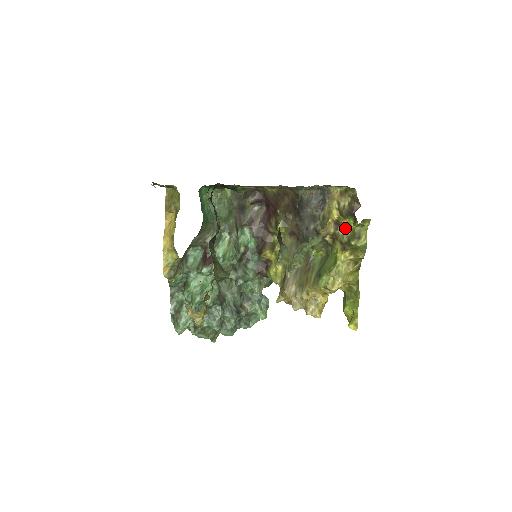
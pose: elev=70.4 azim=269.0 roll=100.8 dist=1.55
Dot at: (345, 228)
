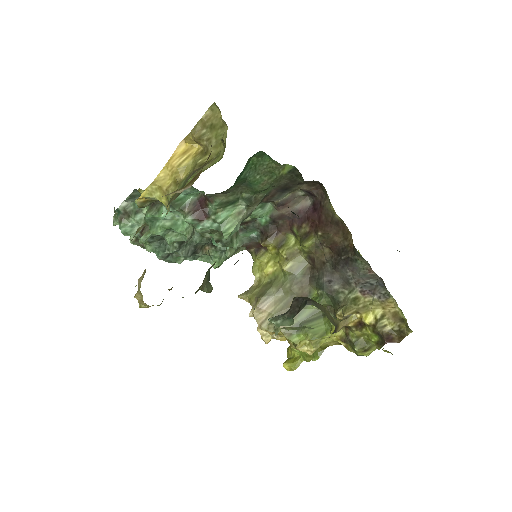
Dot at: (364, 333)
